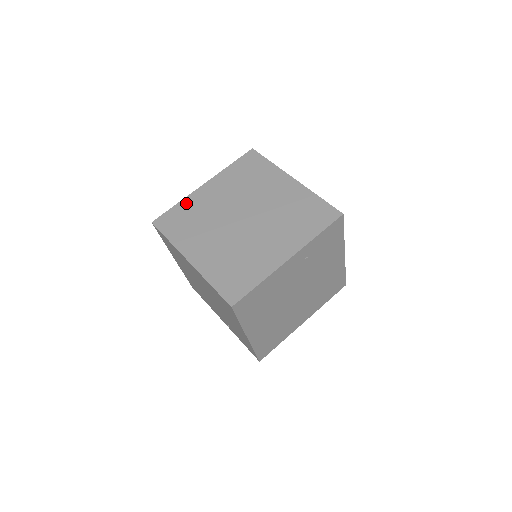
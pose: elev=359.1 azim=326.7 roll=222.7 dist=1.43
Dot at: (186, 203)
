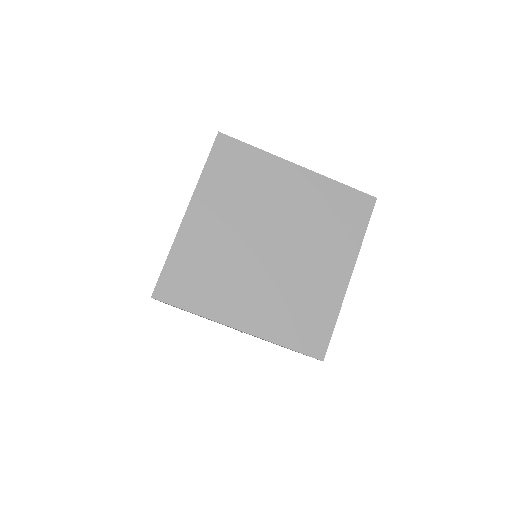
Dot at: (181, 250)
